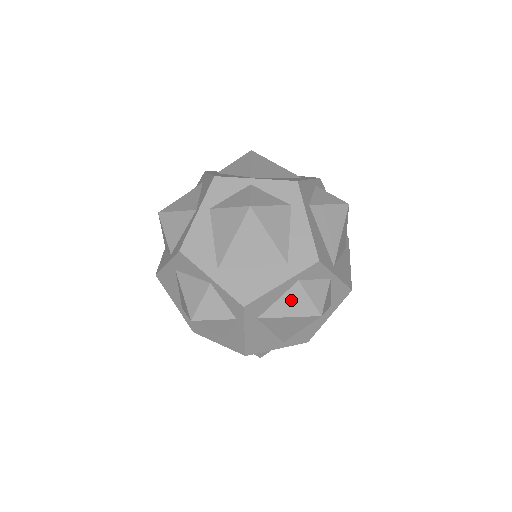
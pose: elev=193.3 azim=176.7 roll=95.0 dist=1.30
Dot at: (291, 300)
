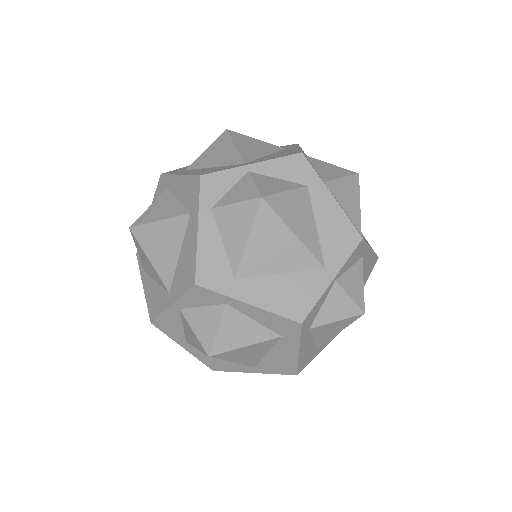
Dot at: (229, 227)
